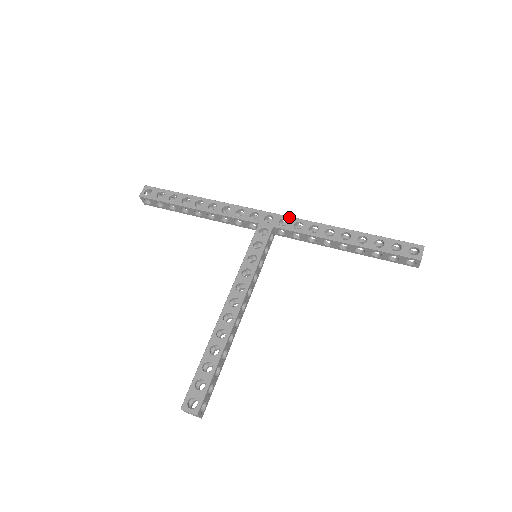
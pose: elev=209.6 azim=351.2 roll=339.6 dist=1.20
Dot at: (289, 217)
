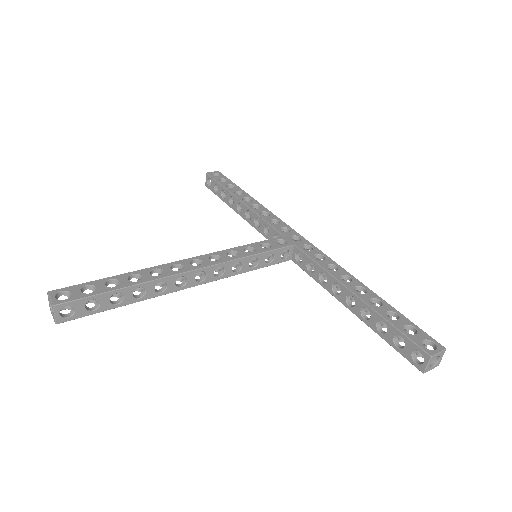
Dot at: (317, 248)
